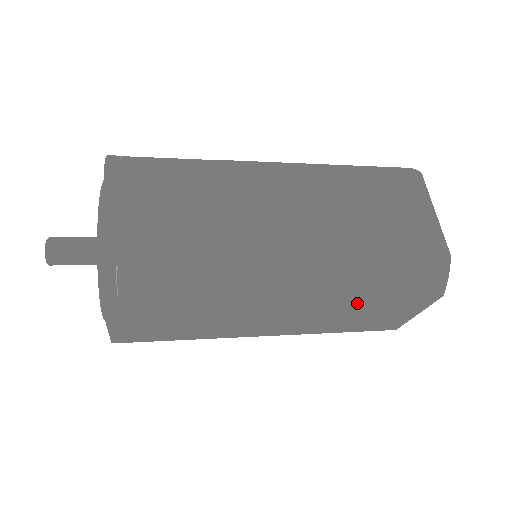
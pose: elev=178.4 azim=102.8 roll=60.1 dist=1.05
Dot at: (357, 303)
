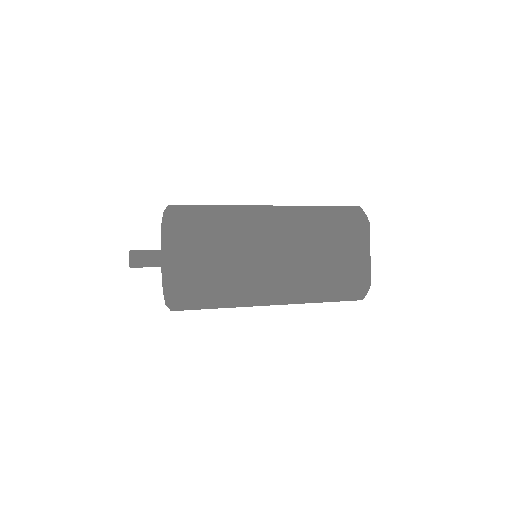
Dot at: occluded
